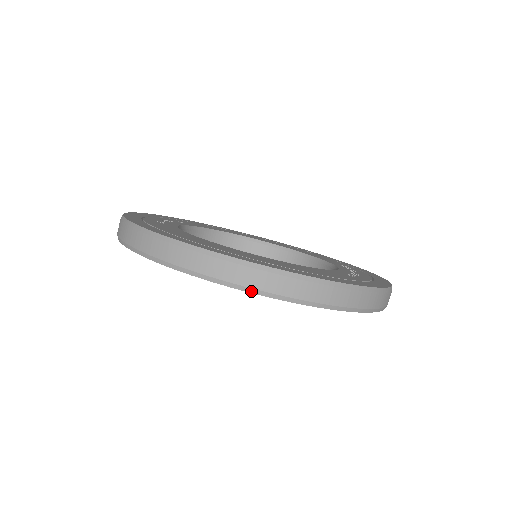
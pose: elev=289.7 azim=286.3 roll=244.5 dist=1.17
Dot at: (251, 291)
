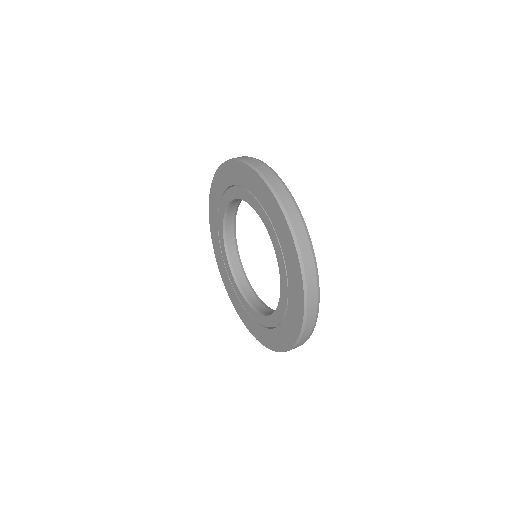
Dot at: (250, 165)
